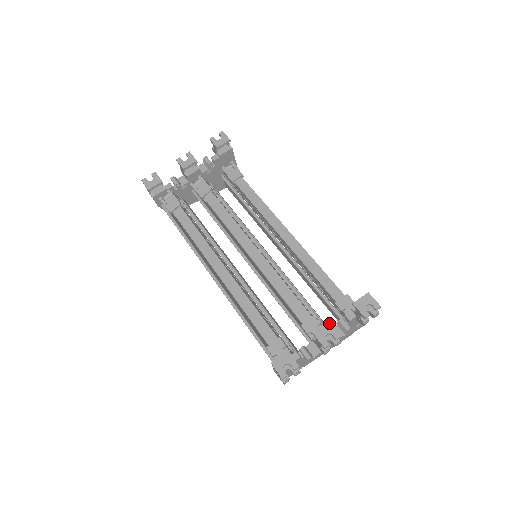
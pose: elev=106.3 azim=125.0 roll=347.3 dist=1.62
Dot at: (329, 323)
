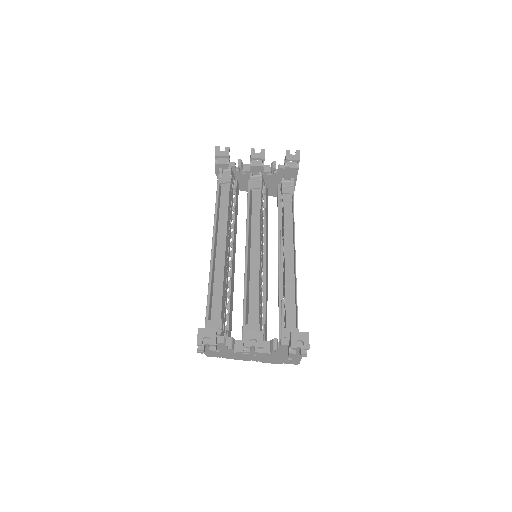
Dot at: (262, 332)
